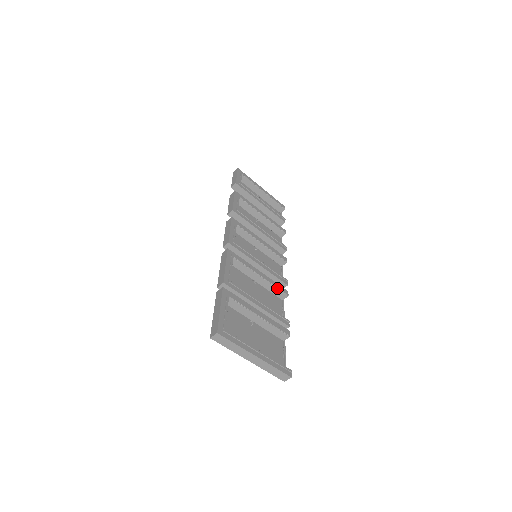
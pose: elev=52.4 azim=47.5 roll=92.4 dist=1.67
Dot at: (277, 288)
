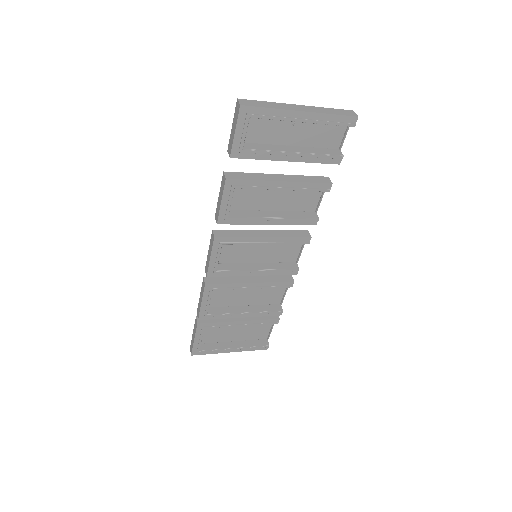
Dot at: occluded
